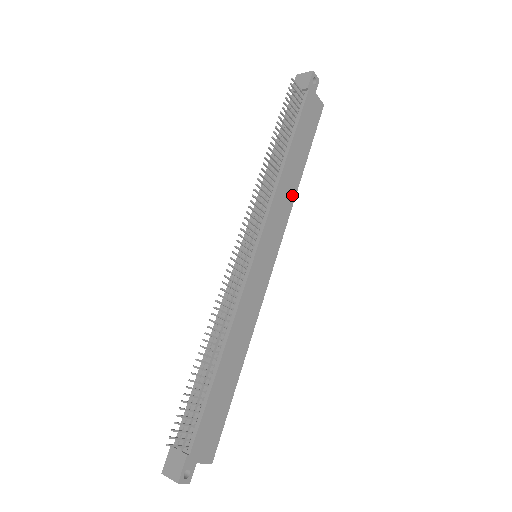
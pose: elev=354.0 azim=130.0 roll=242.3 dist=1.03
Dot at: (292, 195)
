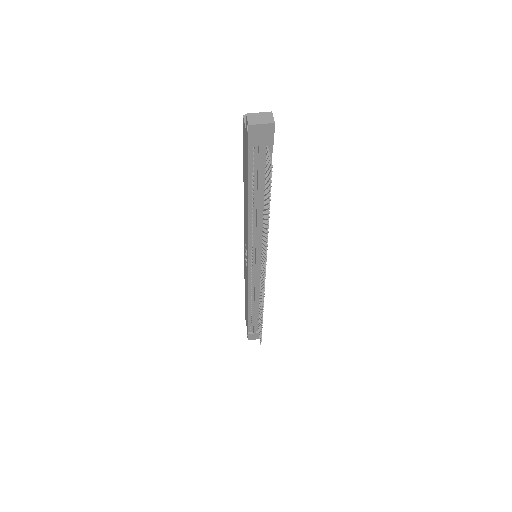
Dot at: occluded
